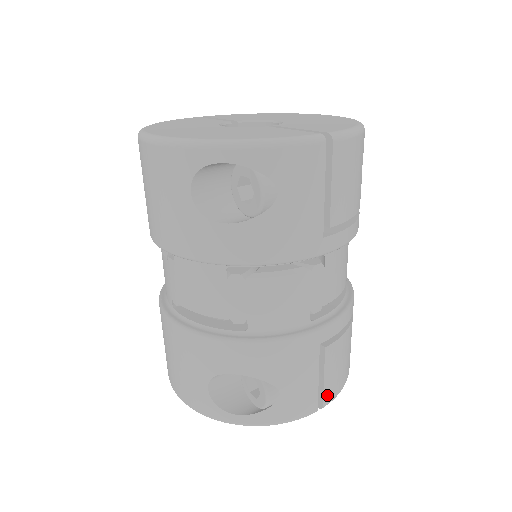
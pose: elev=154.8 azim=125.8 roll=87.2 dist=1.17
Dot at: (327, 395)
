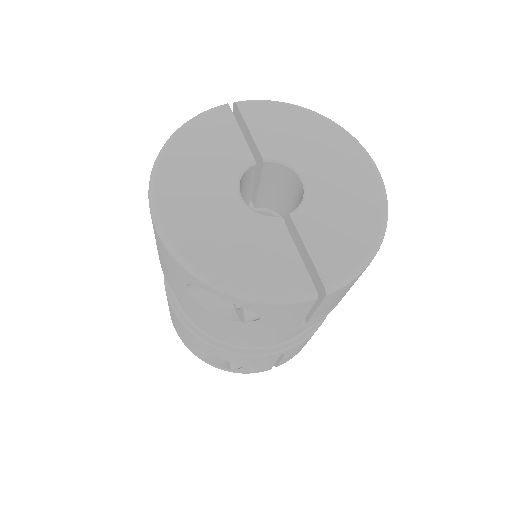
Dot at: (281, 364)
